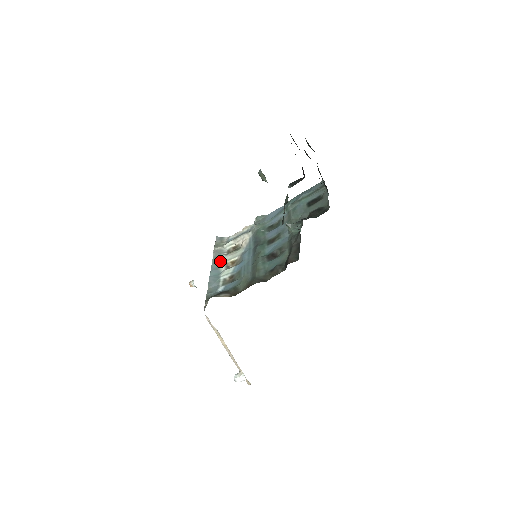
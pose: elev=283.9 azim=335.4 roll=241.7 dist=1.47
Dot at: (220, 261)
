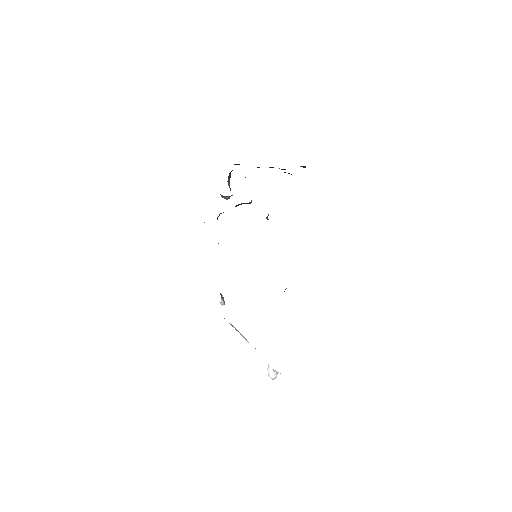
Dot at: occluded
